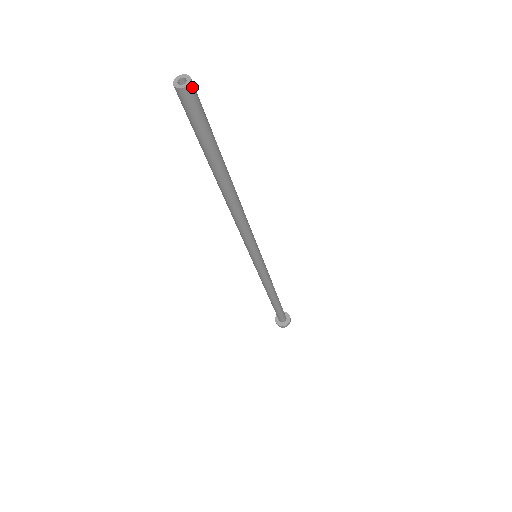
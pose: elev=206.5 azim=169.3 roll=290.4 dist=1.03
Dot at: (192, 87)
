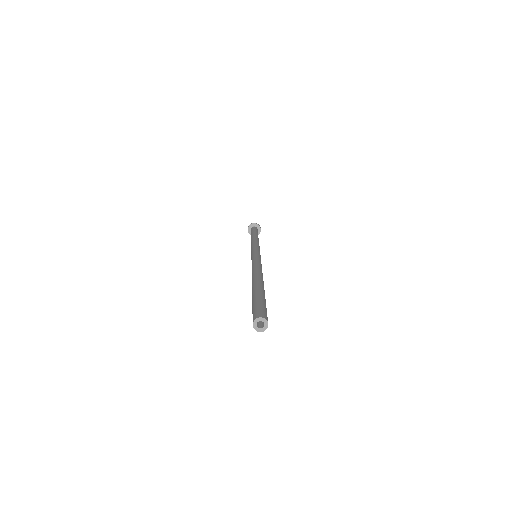
Dot at: occluded
